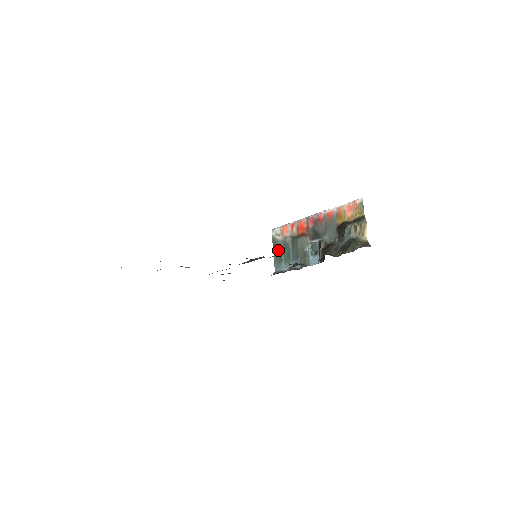
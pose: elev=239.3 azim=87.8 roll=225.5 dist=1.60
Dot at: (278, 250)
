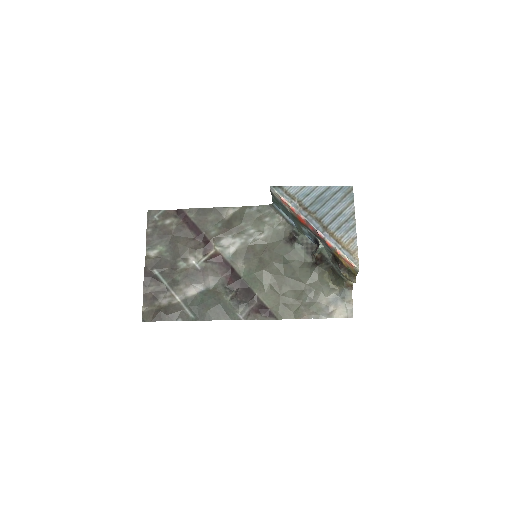
Dot at: (276, 200)
